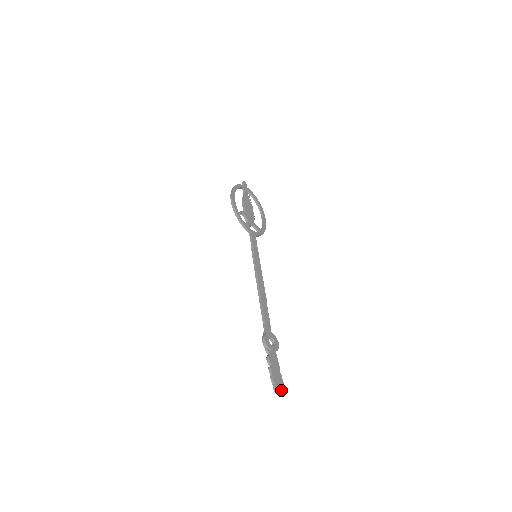
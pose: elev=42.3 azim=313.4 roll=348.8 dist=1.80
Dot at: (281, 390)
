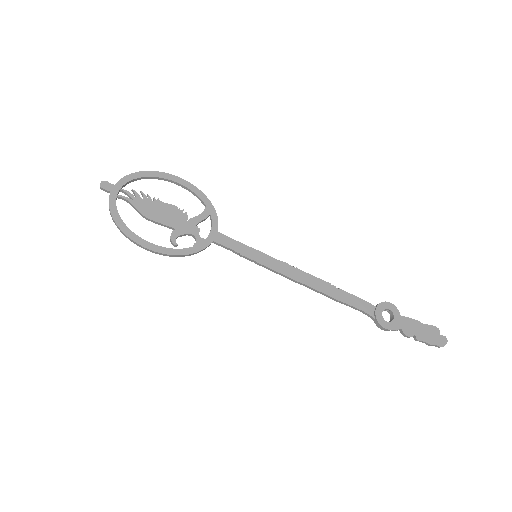
Dot at: (443, 338)
